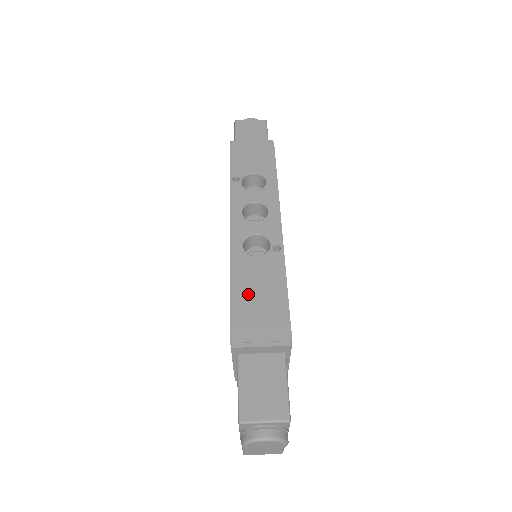
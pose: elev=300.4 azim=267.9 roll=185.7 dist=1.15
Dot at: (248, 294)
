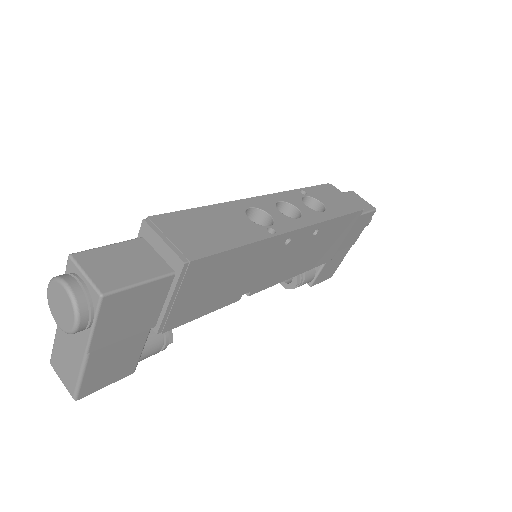
Dot at: (207, 219)
